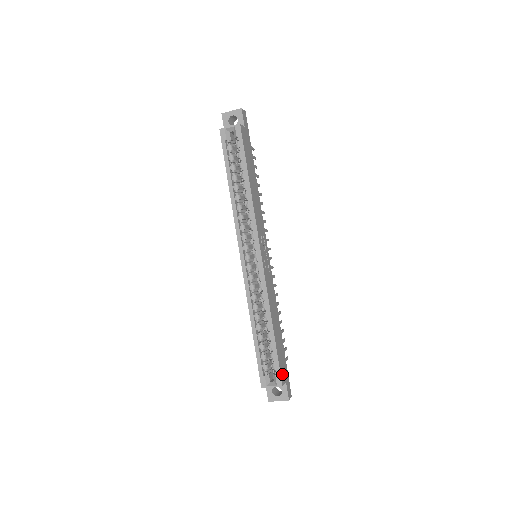
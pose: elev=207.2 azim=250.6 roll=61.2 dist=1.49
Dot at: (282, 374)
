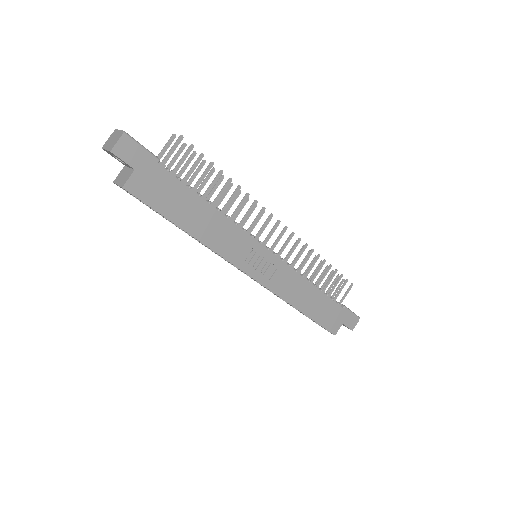
Dot at: (332, 326)
